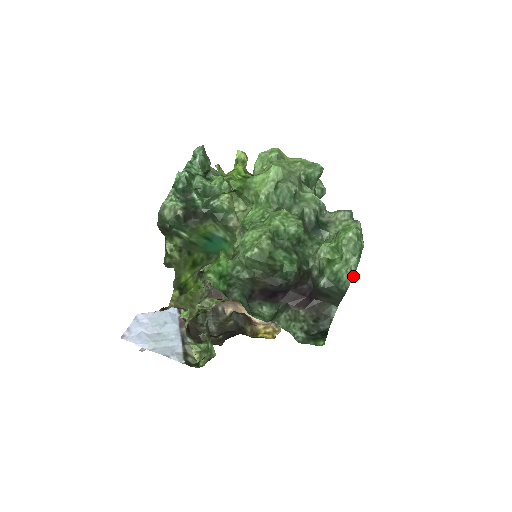
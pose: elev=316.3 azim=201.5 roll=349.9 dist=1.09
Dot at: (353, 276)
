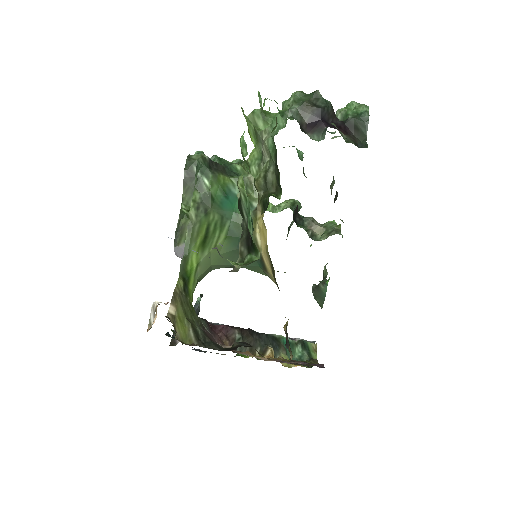
Dot at: occluded
